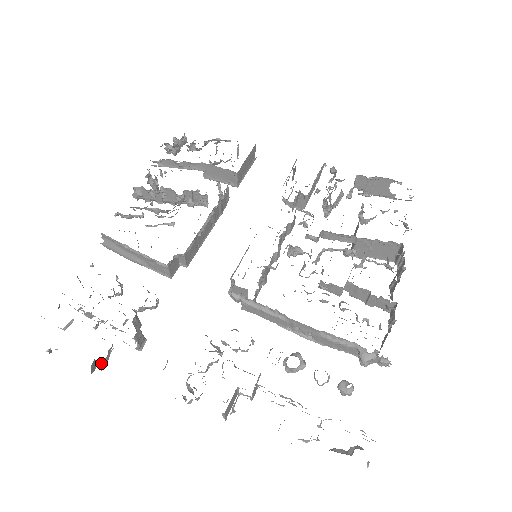
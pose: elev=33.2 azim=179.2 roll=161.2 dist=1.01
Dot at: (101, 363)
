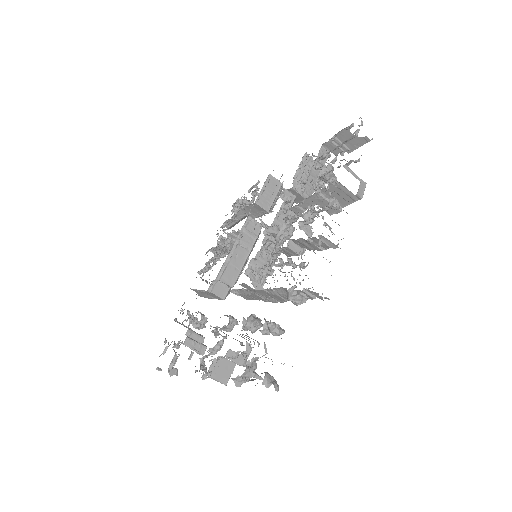
Dot at: (170, 367)
